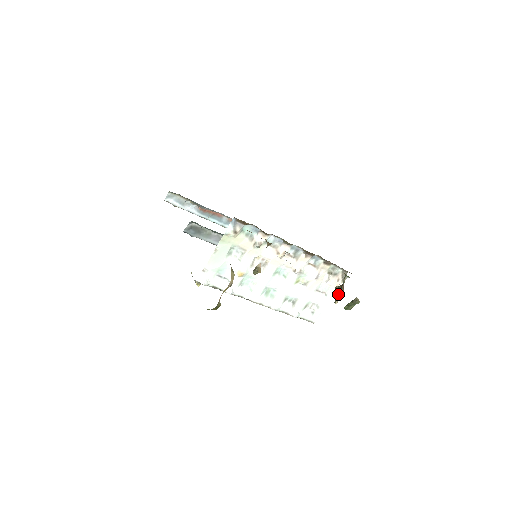
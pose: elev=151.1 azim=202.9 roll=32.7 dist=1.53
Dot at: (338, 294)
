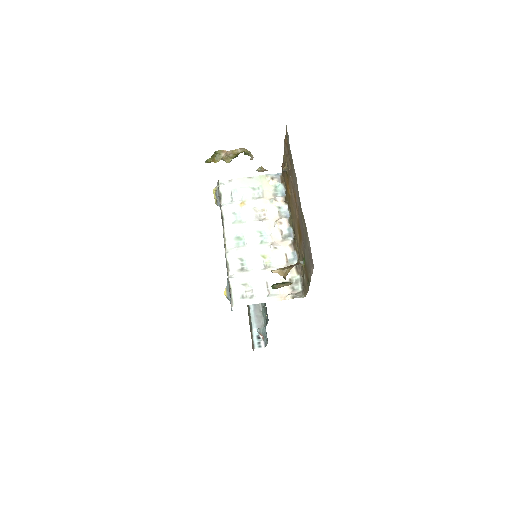
Dot at: (282, 268)
